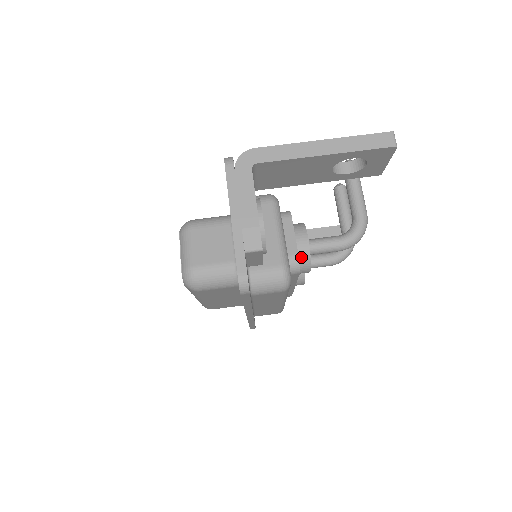
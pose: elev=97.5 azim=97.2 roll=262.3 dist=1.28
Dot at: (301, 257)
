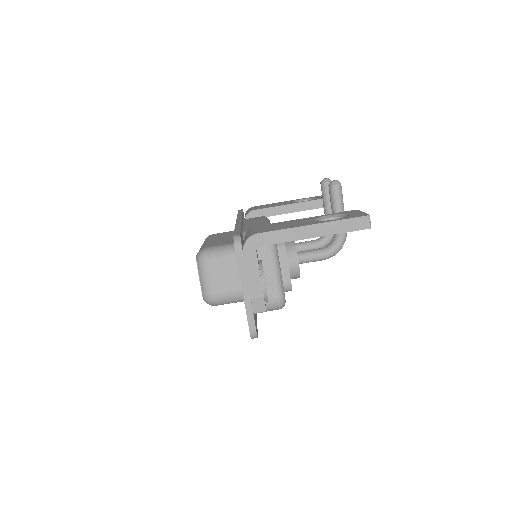
Dot at: (293, 274)
